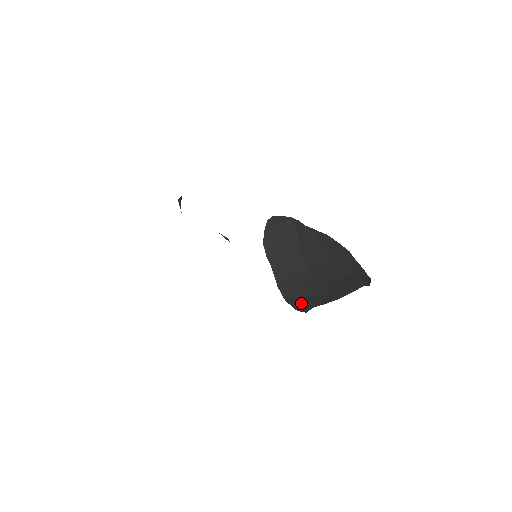
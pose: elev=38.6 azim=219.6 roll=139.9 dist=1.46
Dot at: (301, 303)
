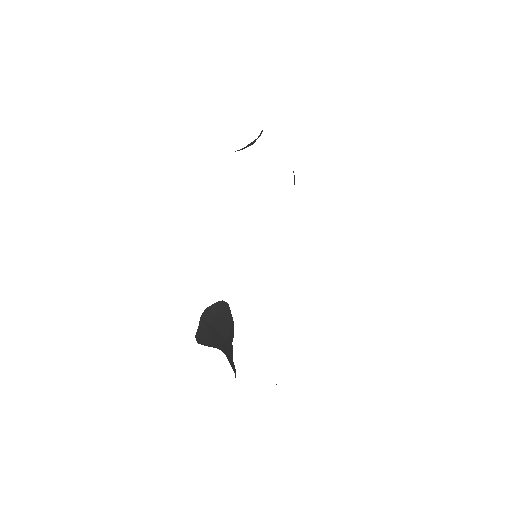
Dot at: occluded
